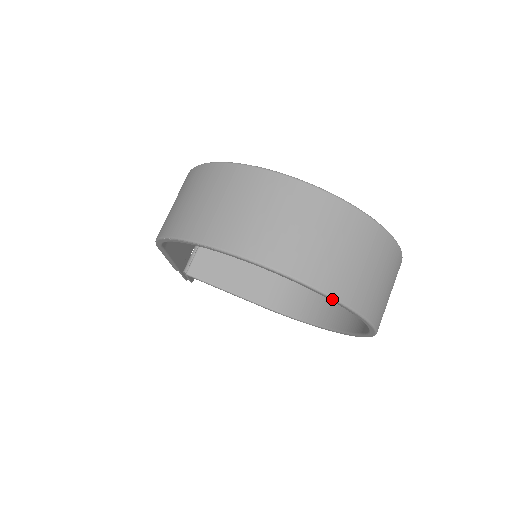
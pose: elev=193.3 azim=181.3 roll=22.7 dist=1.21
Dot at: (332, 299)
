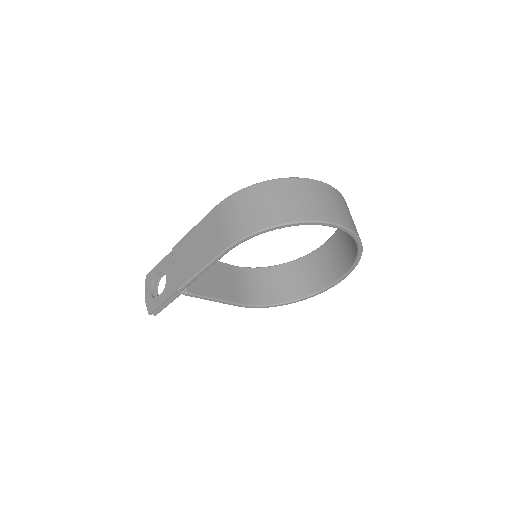
Dot at: (361, 244)
